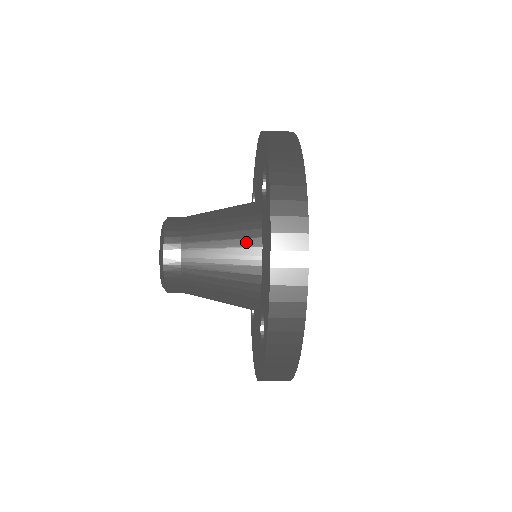
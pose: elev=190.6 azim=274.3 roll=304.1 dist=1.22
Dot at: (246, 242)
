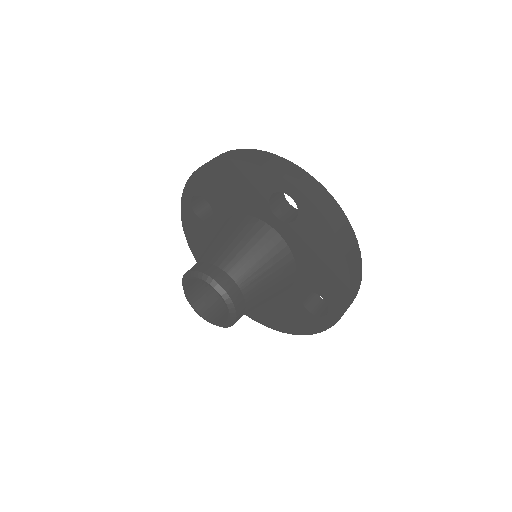
Dot at: occluded
